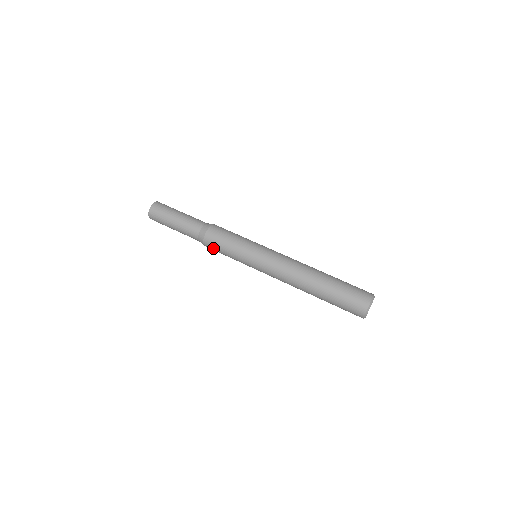
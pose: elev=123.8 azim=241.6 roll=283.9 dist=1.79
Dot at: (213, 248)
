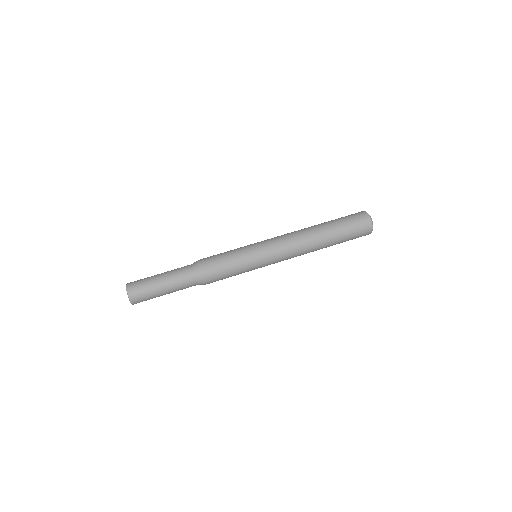
Dot at: occluded
